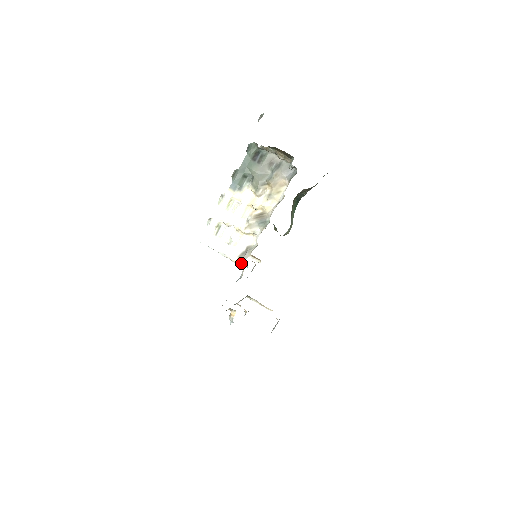
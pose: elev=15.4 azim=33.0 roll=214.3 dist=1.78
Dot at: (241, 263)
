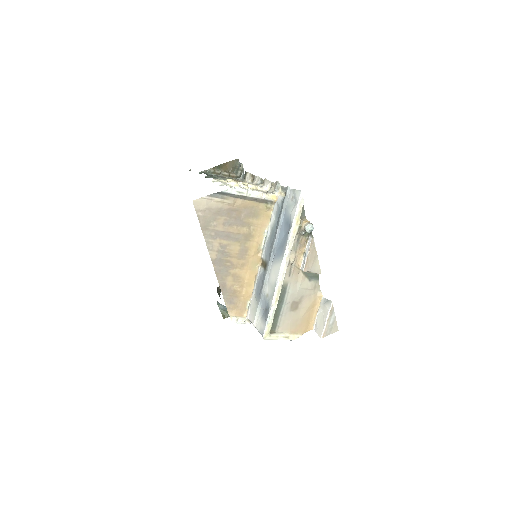
Dot at: (276, 183)
